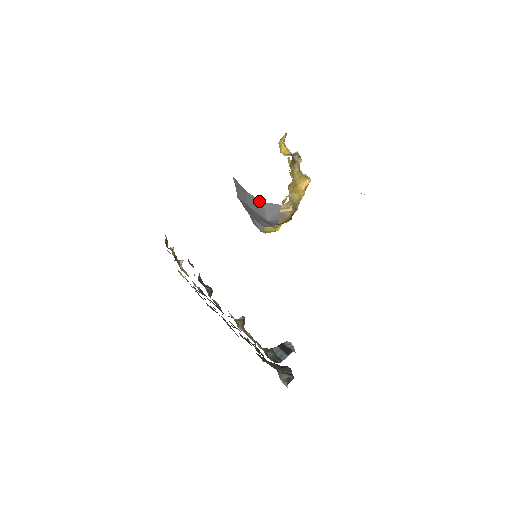
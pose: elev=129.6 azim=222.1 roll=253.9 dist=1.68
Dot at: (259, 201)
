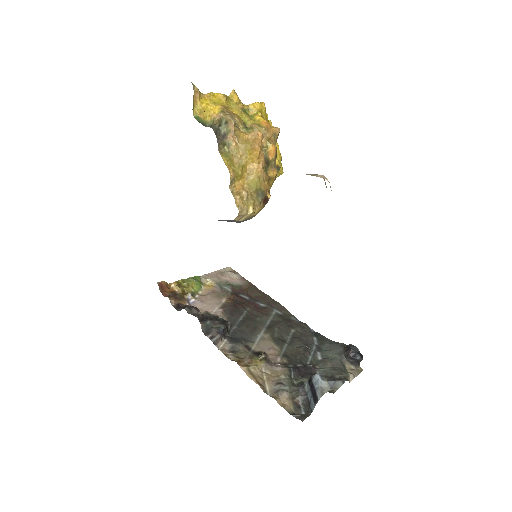
Dot at: occluded
